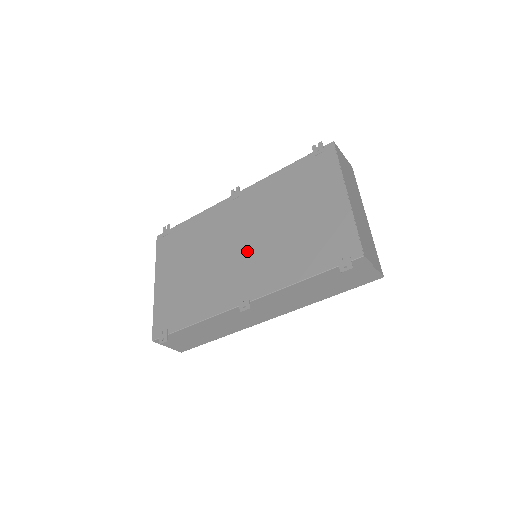
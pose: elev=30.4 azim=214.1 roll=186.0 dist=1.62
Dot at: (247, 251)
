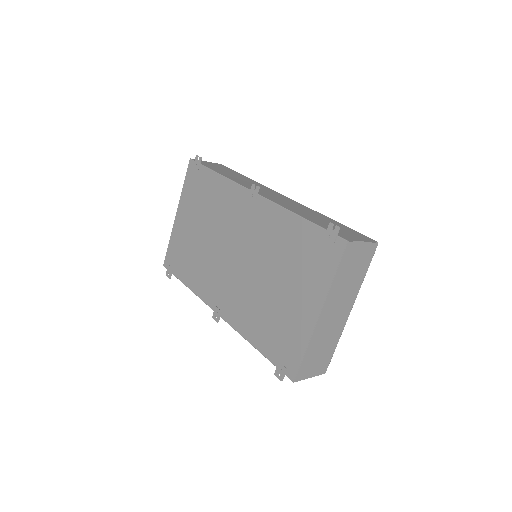
Dot at: (236, 271)
